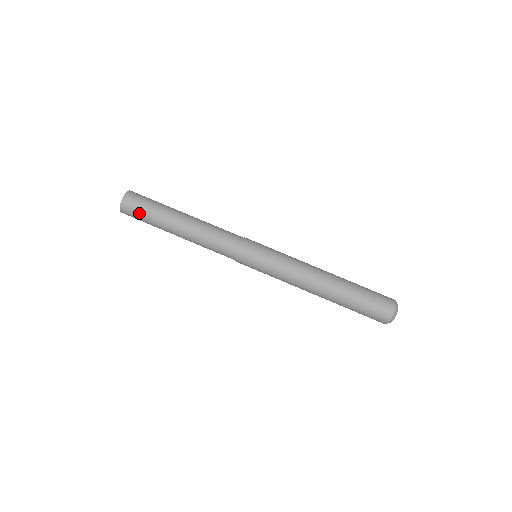
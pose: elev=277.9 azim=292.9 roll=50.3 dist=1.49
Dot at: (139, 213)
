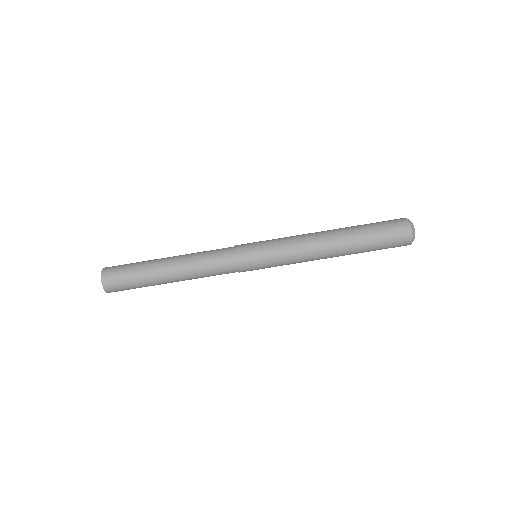
Dot at: (125, 284)
